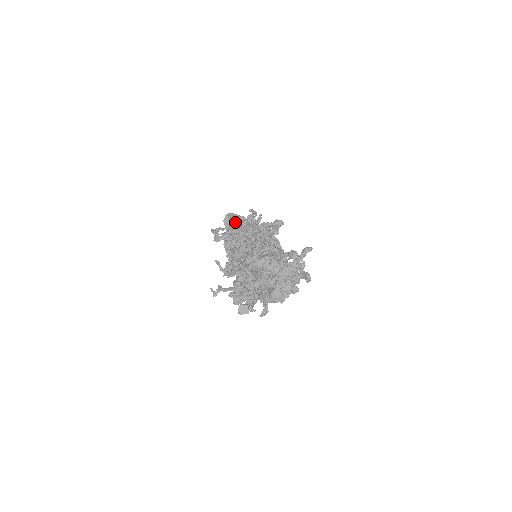
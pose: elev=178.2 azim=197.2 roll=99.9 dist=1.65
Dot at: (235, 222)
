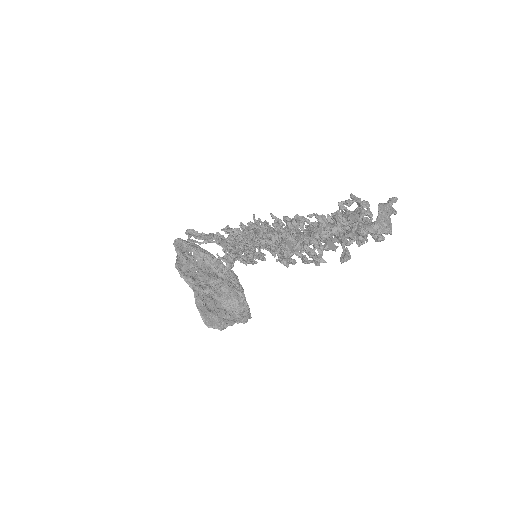
Dot at: occluded
